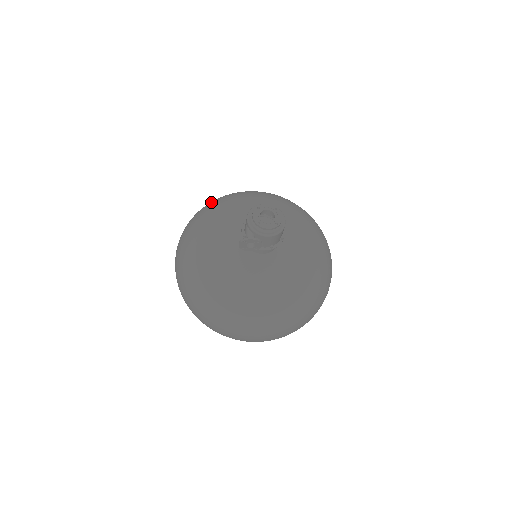
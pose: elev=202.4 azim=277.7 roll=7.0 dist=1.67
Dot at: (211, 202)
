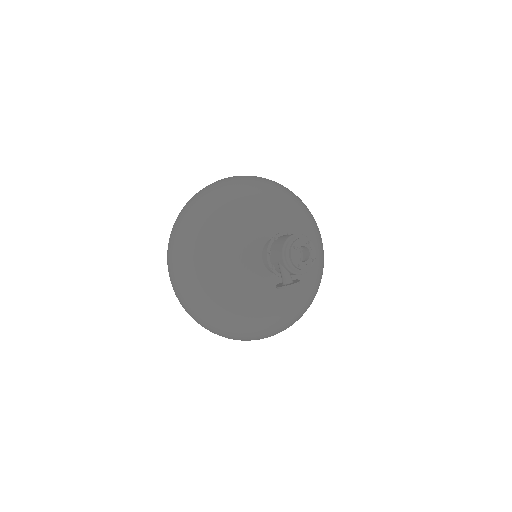
Dot at: (206, 212)
